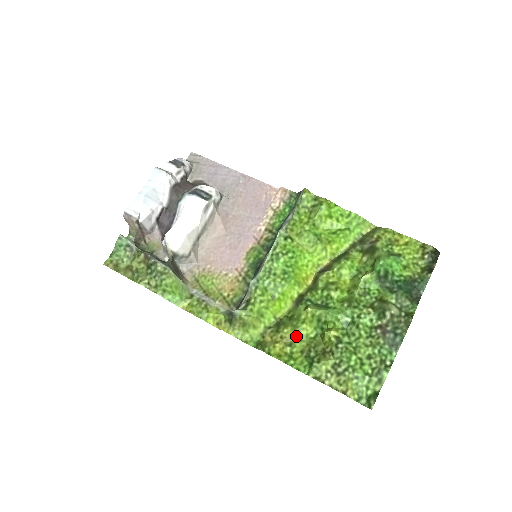
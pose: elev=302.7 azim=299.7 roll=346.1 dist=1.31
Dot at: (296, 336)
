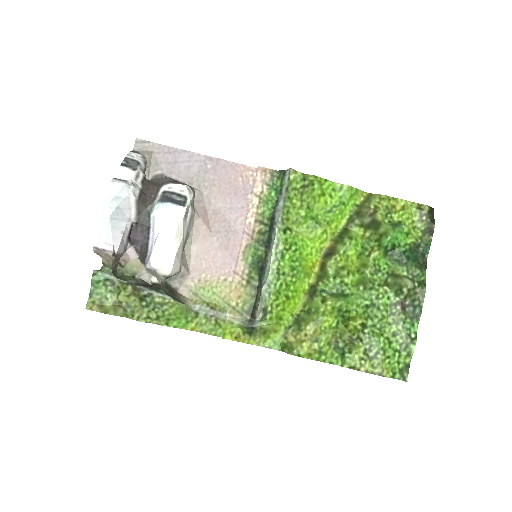
Dot at: (320, 330)
